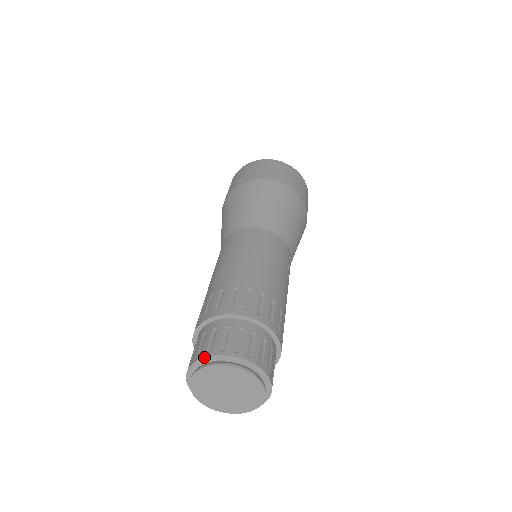
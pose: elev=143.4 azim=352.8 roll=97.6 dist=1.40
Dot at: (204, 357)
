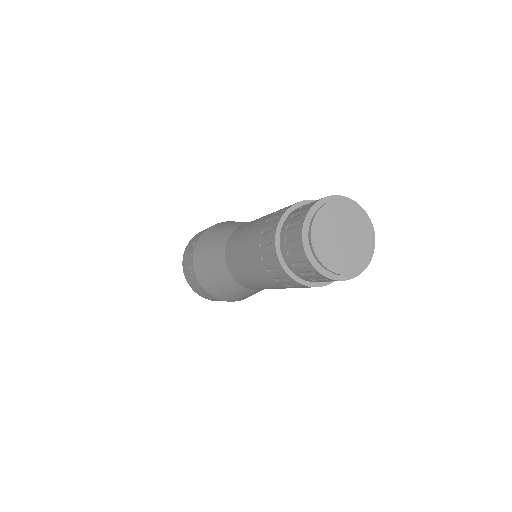
Dot at: (335, 195)
